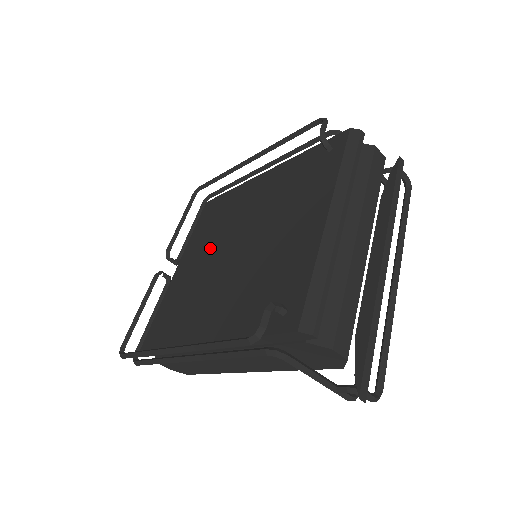
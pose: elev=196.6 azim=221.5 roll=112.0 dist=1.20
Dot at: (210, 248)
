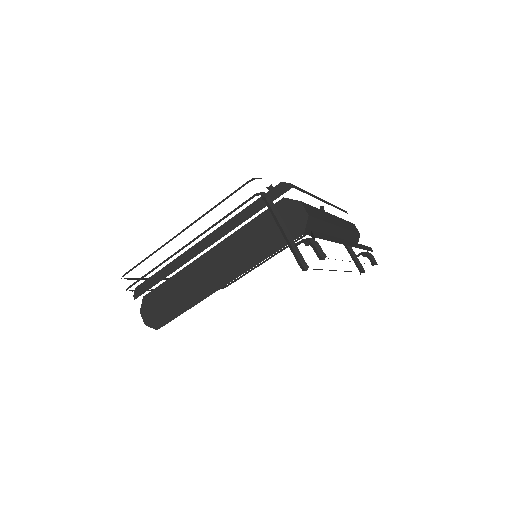
Dot at: occluded
